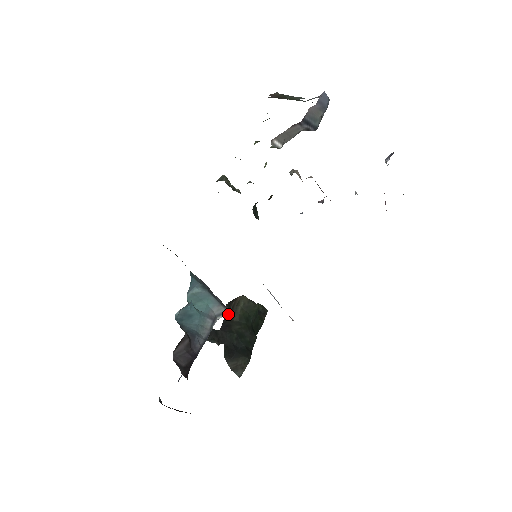
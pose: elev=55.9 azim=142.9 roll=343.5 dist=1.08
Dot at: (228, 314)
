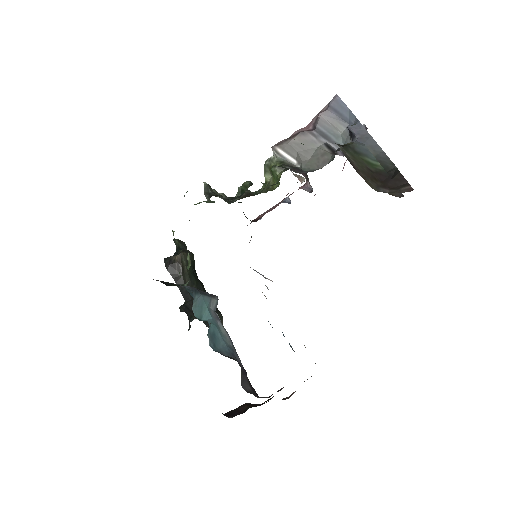
Dot at: (178, 278)
